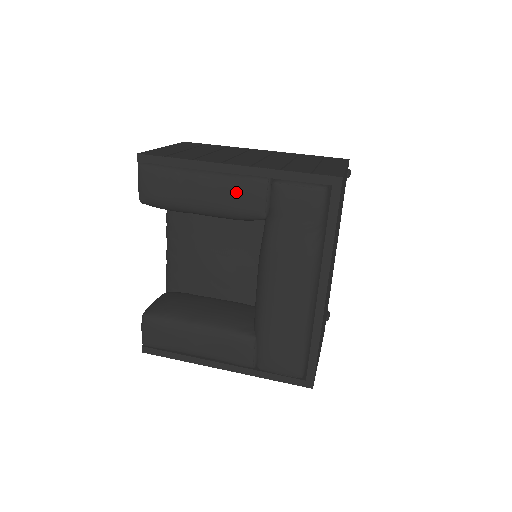
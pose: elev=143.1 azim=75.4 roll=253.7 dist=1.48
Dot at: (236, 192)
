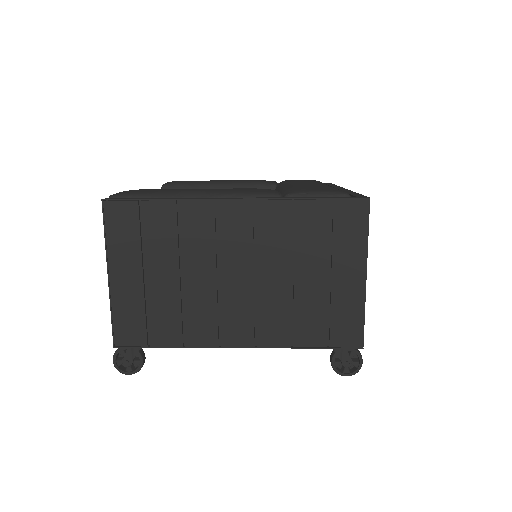
Dot at: occluded
